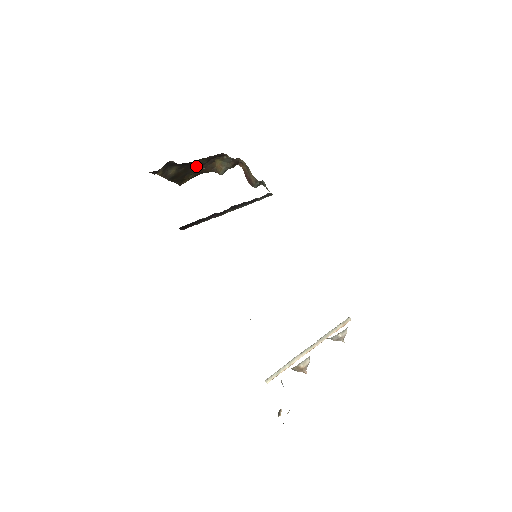
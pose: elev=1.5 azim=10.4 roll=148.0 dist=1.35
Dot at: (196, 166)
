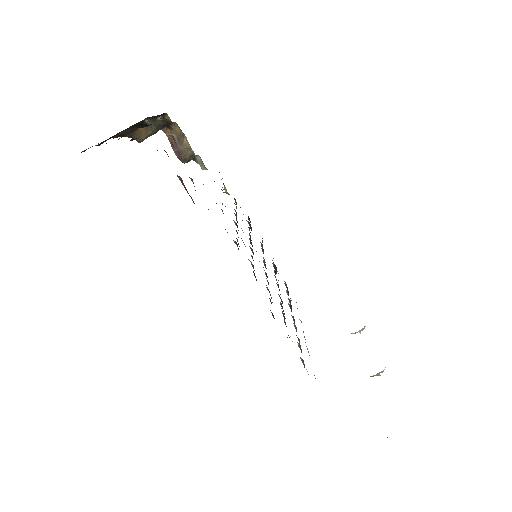
Dot at: occluded
